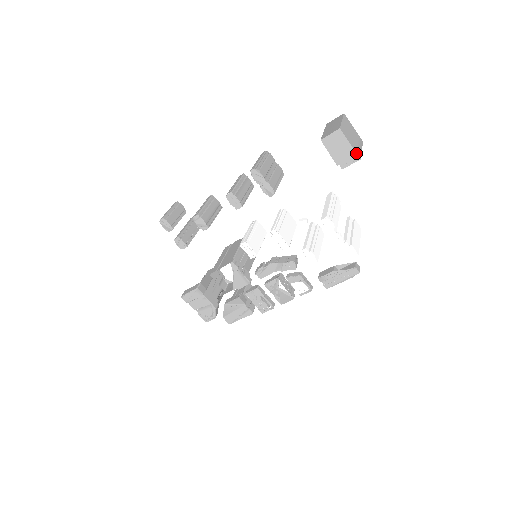
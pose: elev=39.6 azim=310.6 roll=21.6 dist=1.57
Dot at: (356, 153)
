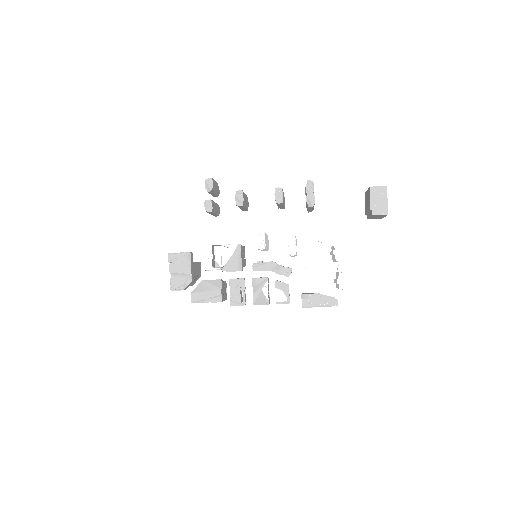
Dot at: occluded
